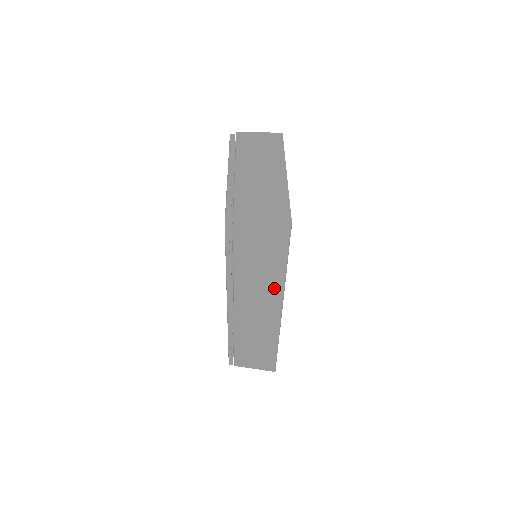
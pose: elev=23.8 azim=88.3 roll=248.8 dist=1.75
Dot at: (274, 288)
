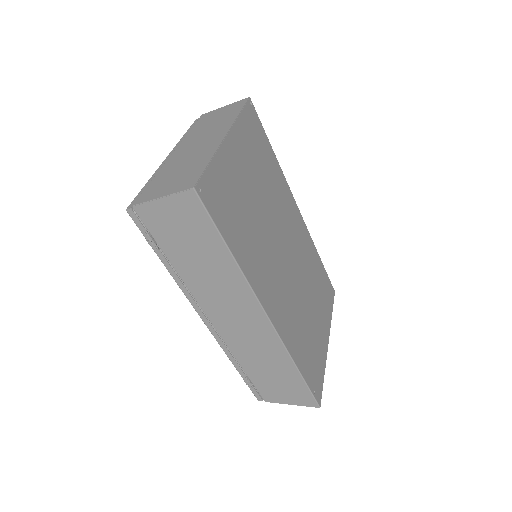
Dot at: (236, 286)
